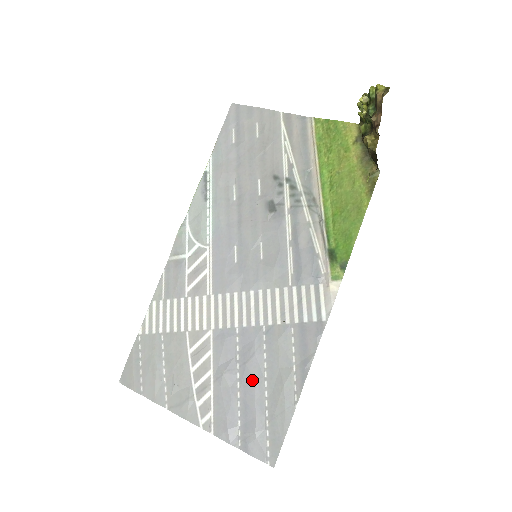
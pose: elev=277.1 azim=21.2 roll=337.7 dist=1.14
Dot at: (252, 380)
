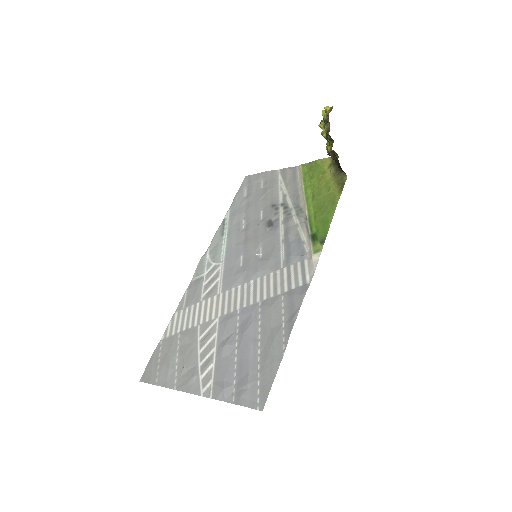
Dot at: (247, 344)
